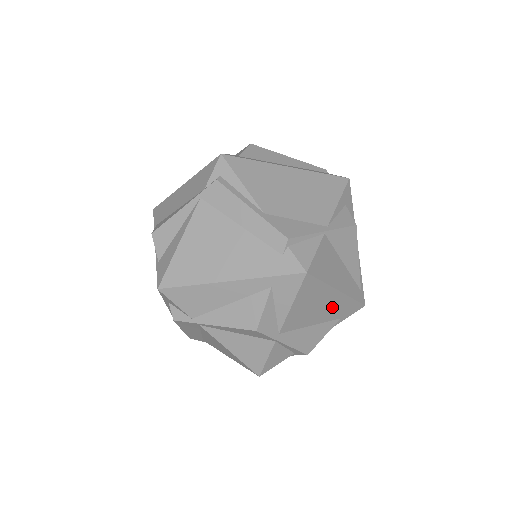
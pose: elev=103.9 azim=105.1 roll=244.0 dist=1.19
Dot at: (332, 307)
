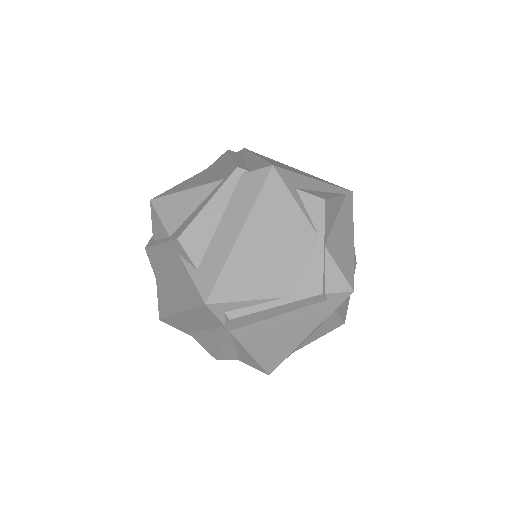
Dot at: occluded
